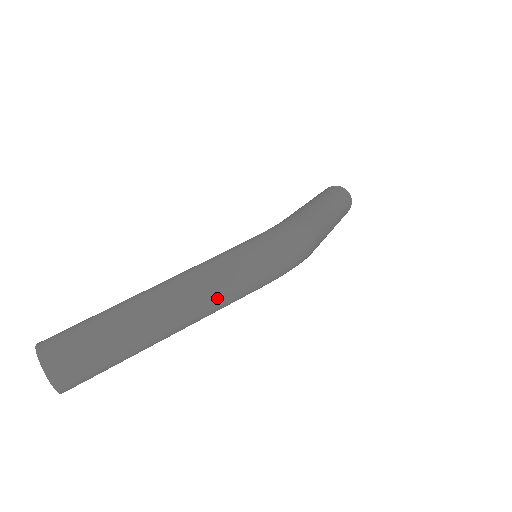
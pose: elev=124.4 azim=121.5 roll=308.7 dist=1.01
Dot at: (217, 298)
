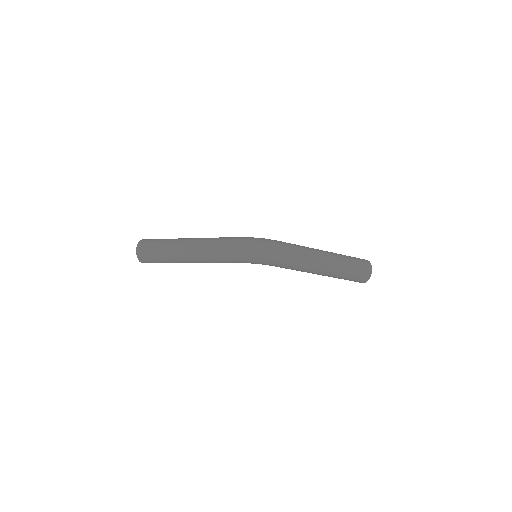
Dot at: (207, 252)
